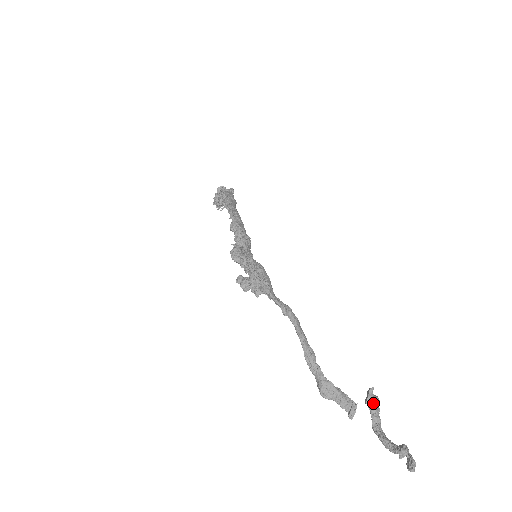
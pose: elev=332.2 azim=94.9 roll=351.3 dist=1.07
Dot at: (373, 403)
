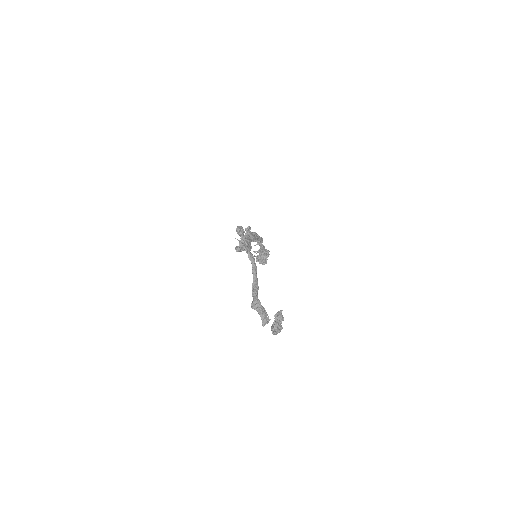
Dot at: (278, 316)
